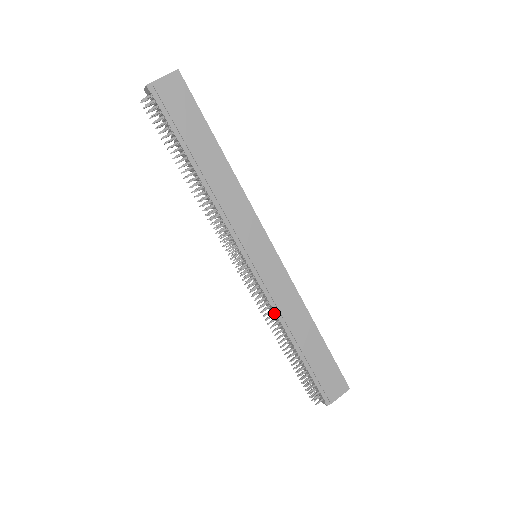
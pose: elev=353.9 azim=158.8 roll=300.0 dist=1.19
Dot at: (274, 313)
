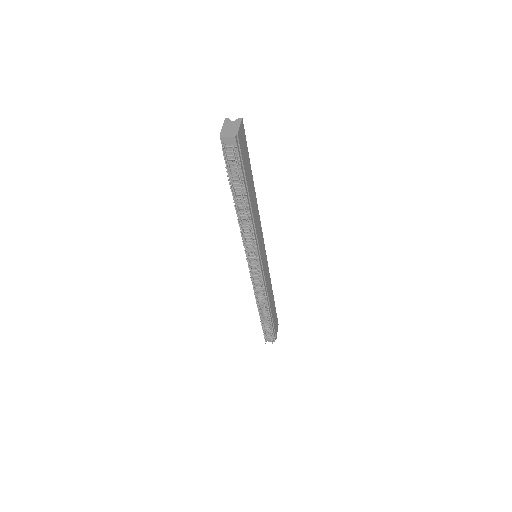
Dot at: (264, 293)
